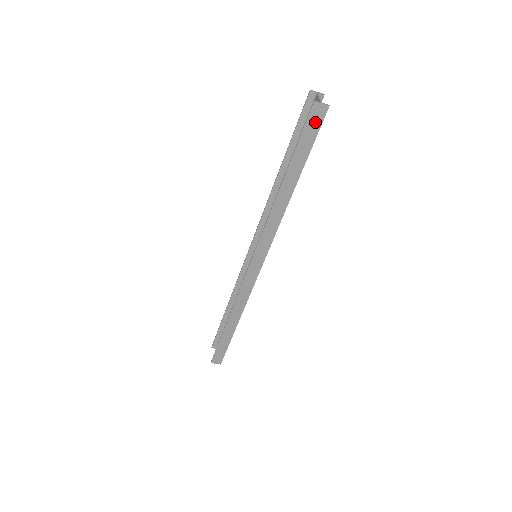
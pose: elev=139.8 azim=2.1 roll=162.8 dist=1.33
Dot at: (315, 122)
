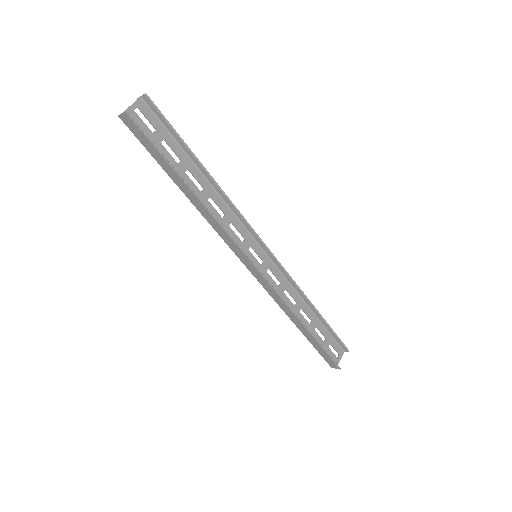
Dot at: (136, 130)
